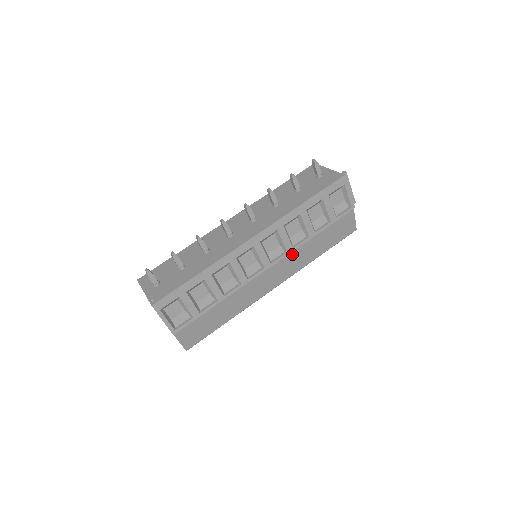
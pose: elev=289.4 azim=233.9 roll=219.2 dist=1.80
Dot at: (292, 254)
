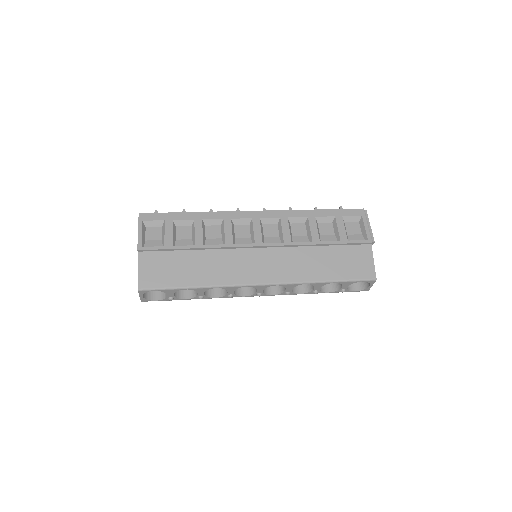
Dot at: (290, 253)
